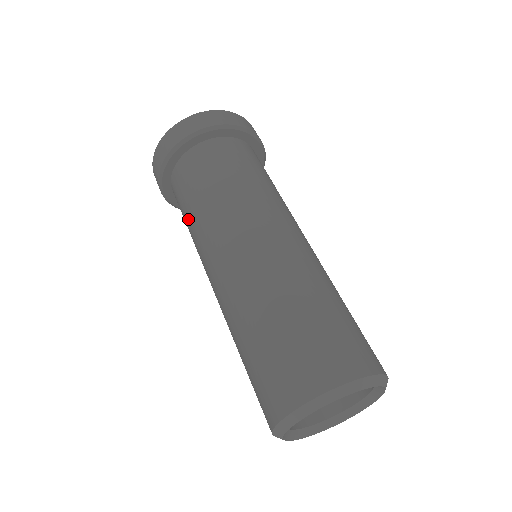
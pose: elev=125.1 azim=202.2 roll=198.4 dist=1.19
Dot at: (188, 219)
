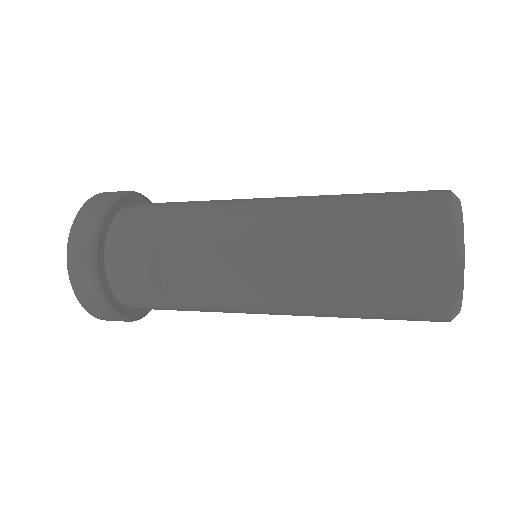
Dot at: (187, 202)
